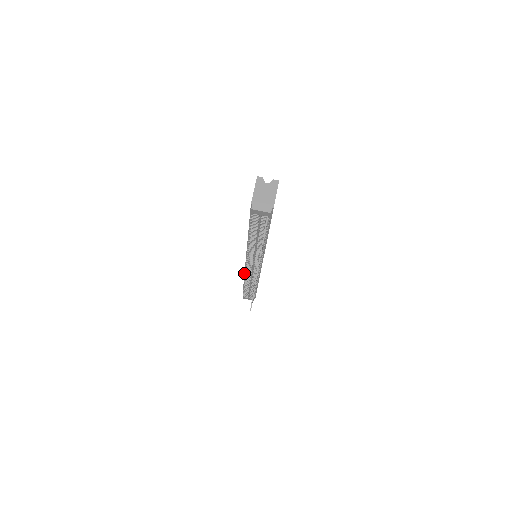
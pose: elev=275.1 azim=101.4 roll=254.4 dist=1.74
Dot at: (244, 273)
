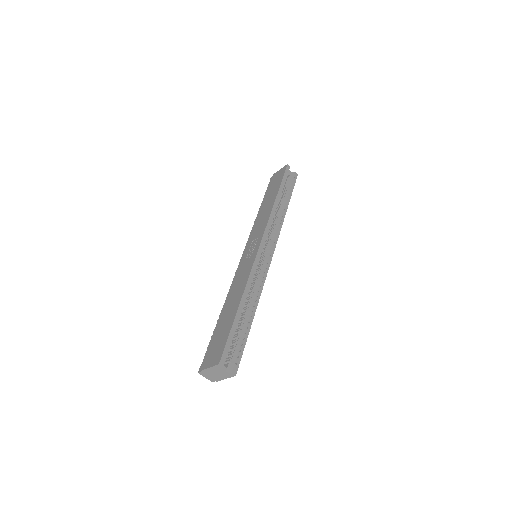
Dot at: (254, 226)
